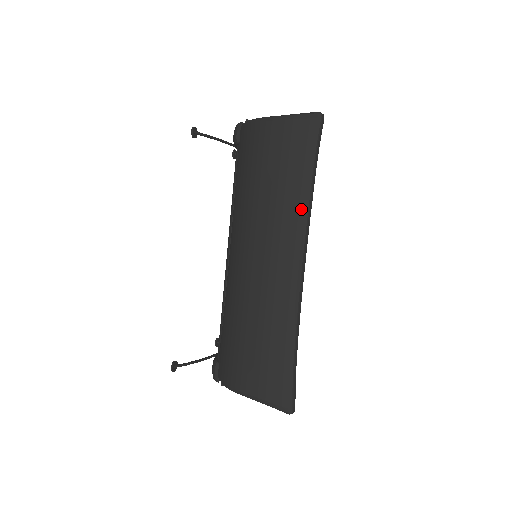
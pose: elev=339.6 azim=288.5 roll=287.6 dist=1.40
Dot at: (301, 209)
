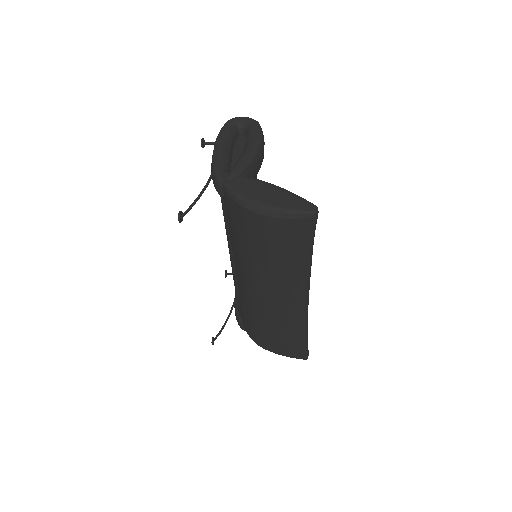
Dot at: (303, 274)
